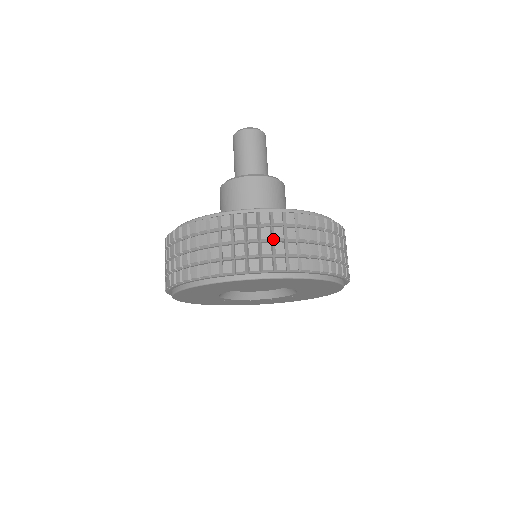
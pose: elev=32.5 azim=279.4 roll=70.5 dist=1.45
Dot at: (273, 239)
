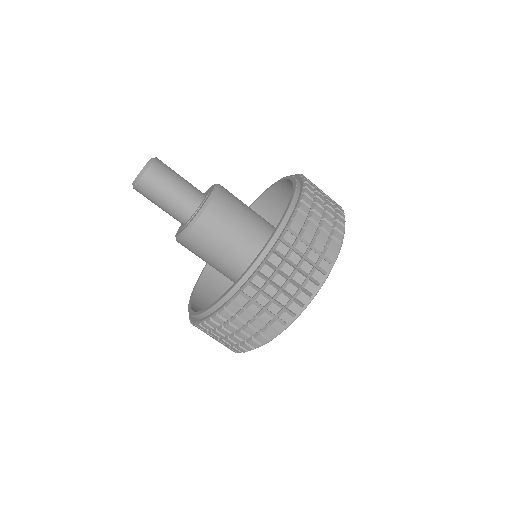
Dot at: (263, 307)
